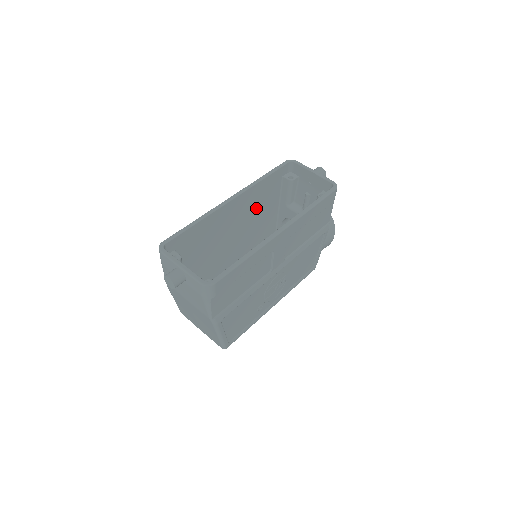
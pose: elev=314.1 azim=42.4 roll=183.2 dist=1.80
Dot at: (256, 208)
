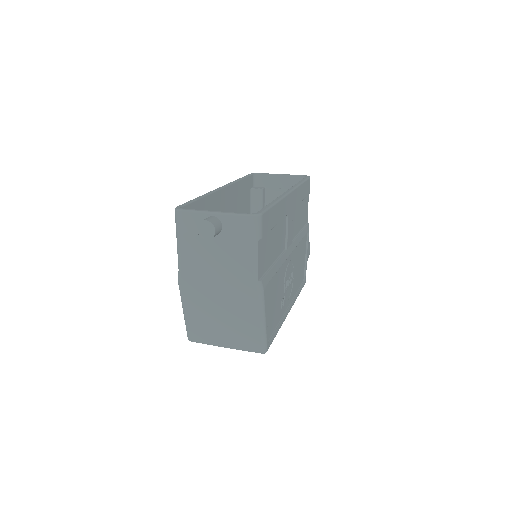
Dot at: occluded
